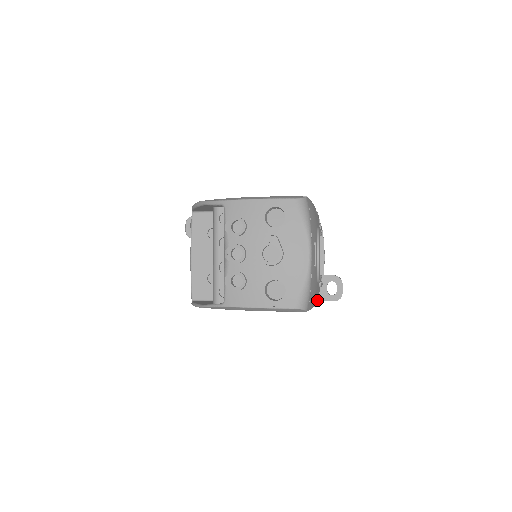
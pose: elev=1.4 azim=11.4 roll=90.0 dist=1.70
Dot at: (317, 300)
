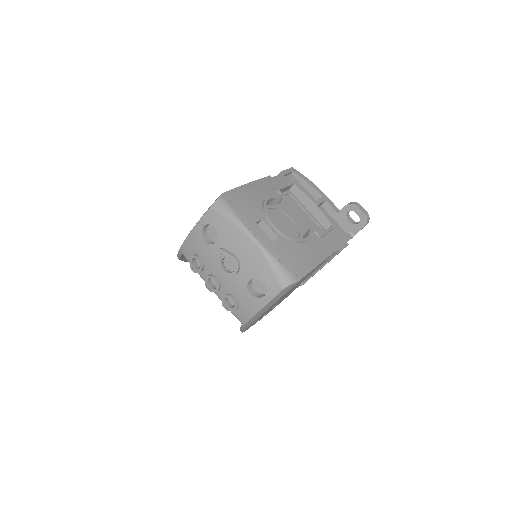
Dot at: (342, 242)
